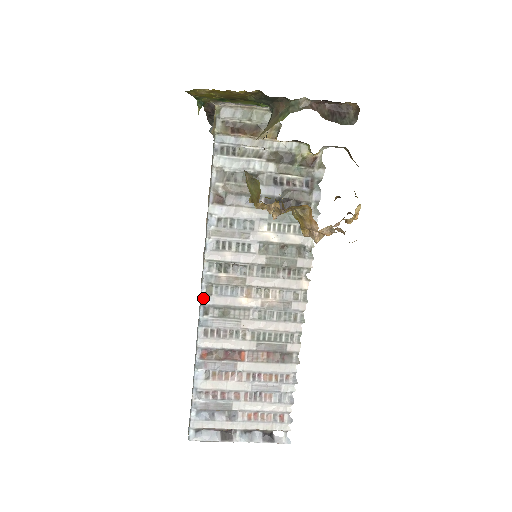
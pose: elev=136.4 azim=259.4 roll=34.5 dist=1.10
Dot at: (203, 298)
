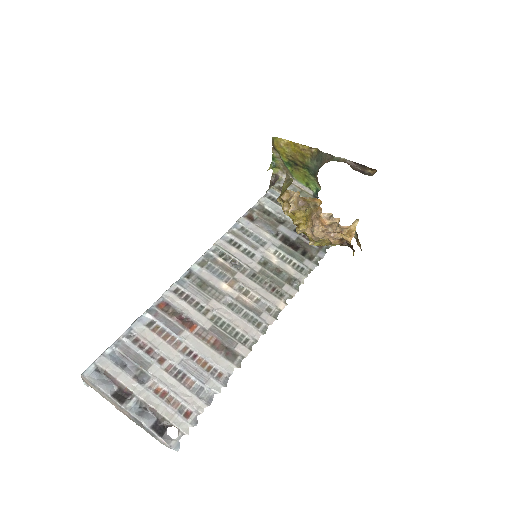
Dot at: (194, 265)
